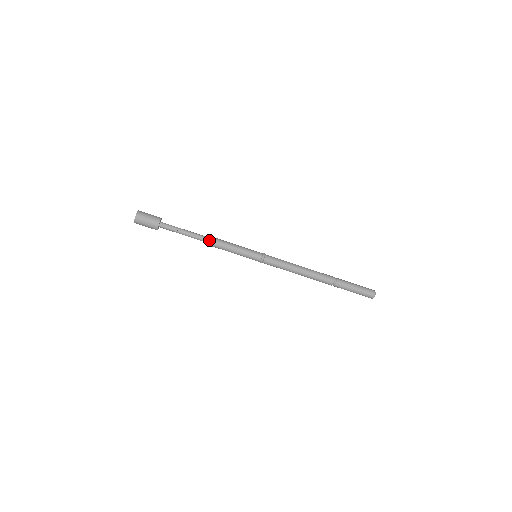
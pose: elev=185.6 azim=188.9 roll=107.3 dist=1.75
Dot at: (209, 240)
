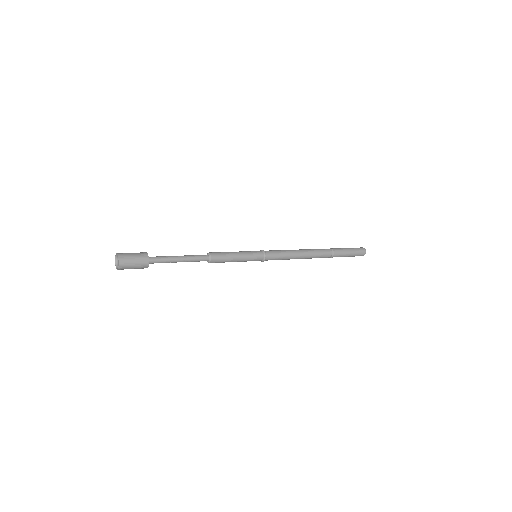
Dot at: (206, 260)
